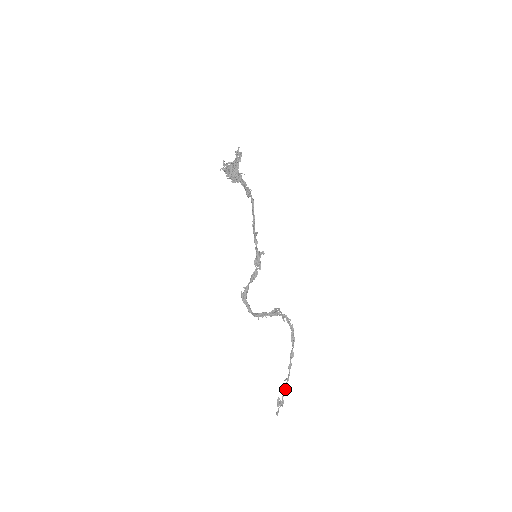
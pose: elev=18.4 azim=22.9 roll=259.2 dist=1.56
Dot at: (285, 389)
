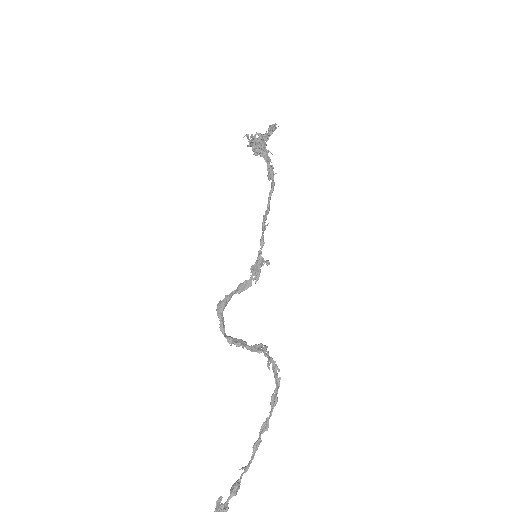
Dot at: (237, 483)
